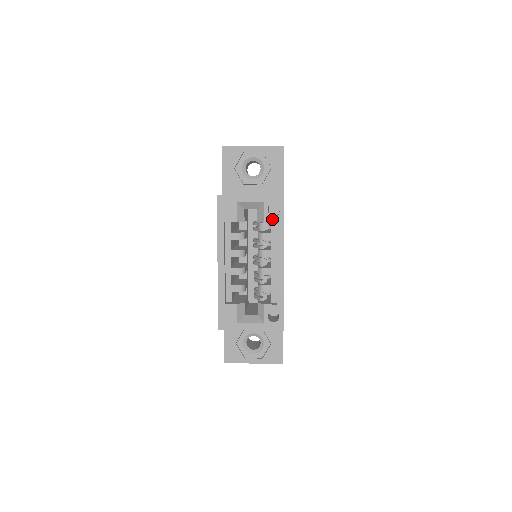
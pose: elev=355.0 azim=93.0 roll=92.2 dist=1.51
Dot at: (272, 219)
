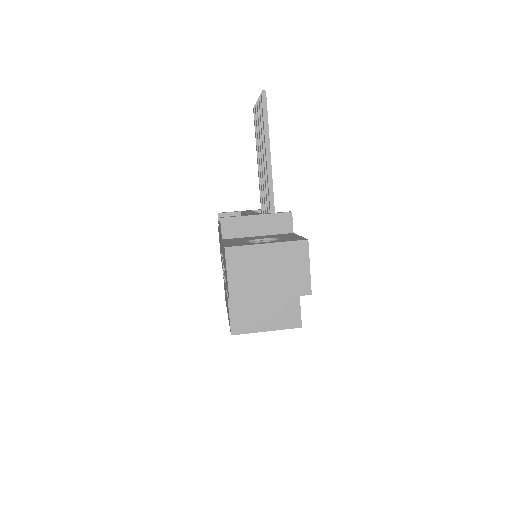
Dot at: occluded
